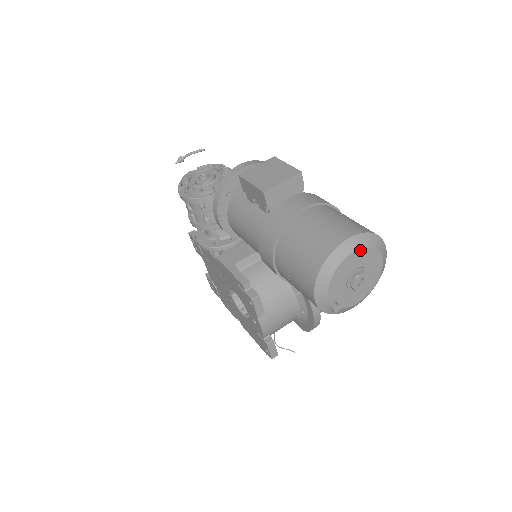
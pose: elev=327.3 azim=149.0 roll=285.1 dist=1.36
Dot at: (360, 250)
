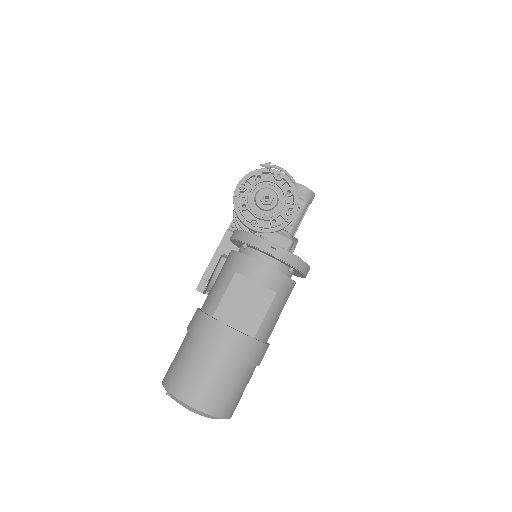
Dot at: (198, 413)
